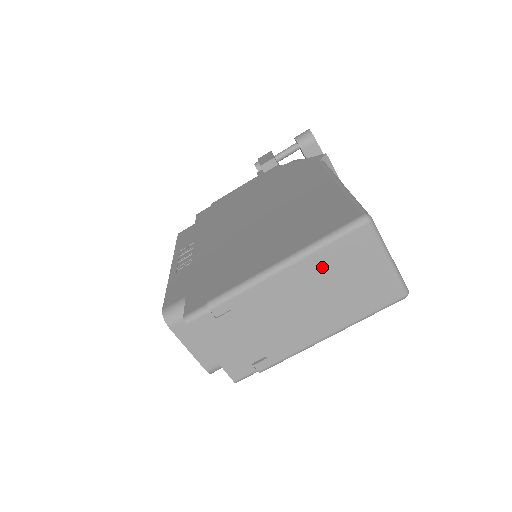
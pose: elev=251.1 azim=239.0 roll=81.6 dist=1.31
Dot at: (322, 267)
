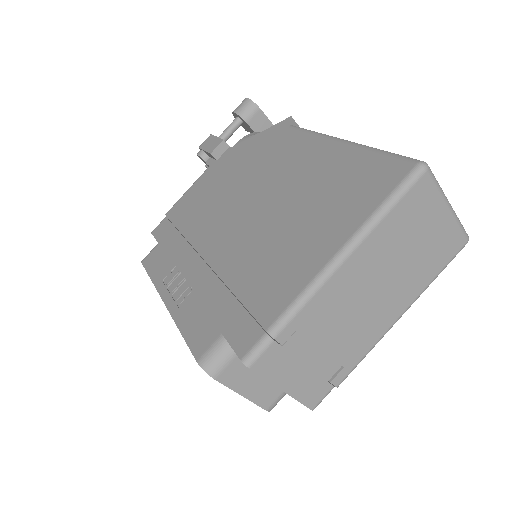
Dot at: (387, 239)
